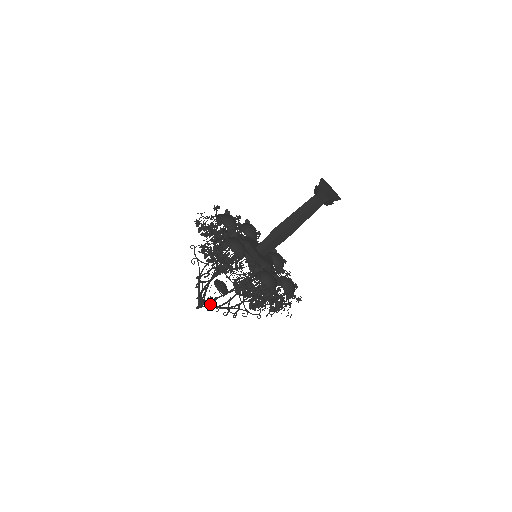
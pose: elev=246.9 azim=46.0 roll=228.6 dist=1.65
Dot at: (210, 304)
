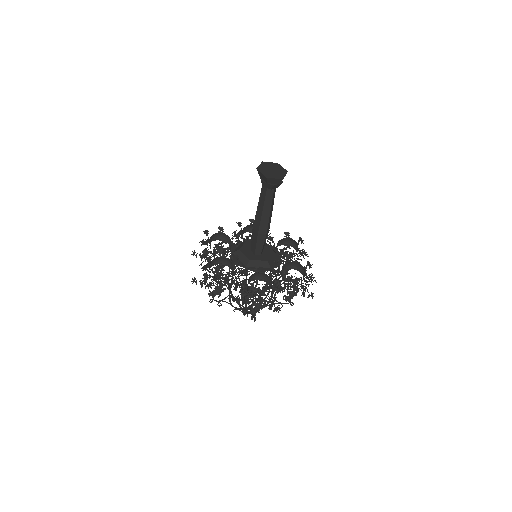
Dot at: occluded
